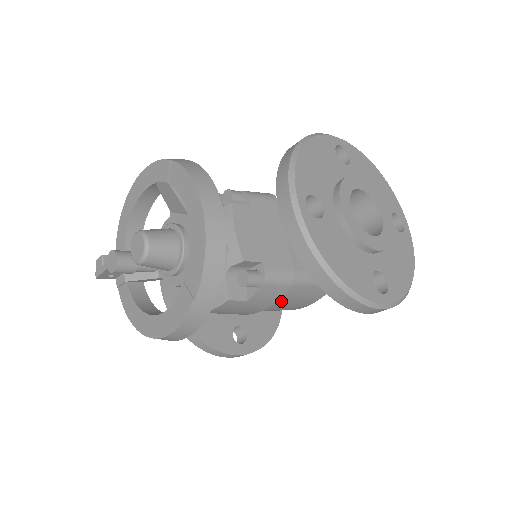
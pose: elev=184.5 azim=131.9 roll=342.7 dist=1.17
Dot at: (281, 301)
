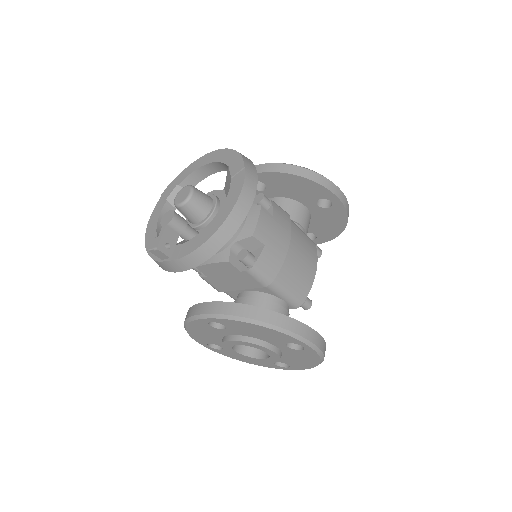
Dot at: (294, 239)
